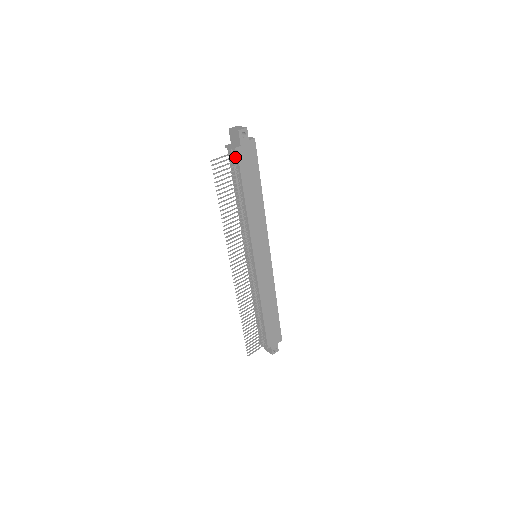
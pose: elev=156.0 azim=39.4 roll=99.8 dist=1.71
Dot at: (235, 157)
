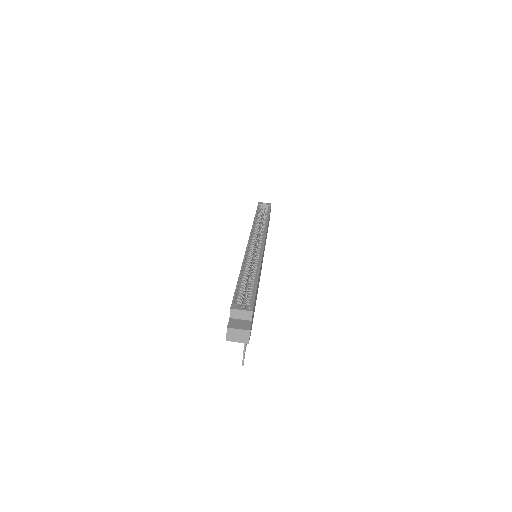
Dot at: occluded
